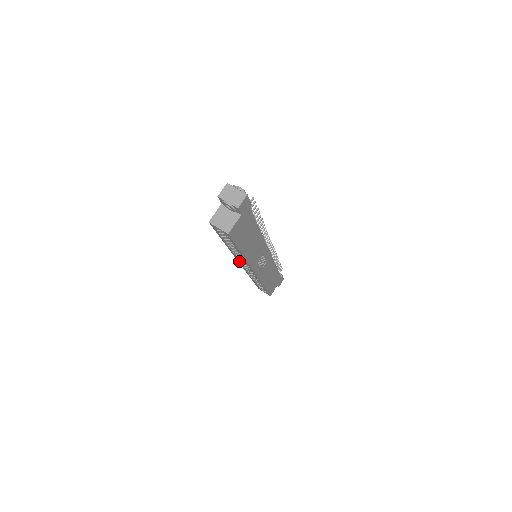
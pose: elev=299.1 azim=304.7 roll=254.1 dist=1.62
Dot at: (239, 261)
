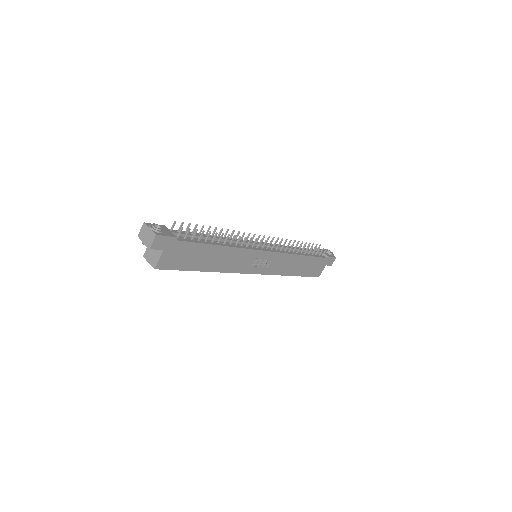
Dot at: occluded
